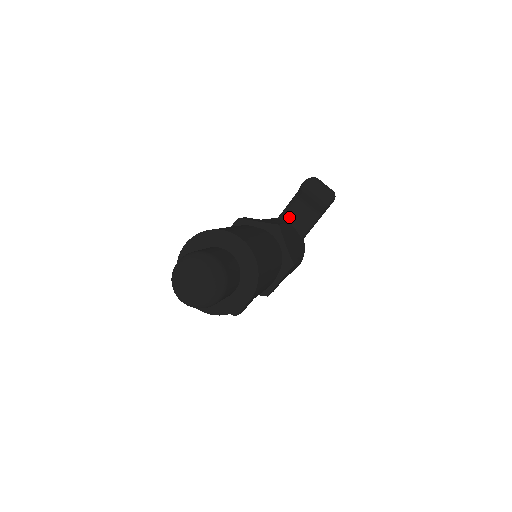
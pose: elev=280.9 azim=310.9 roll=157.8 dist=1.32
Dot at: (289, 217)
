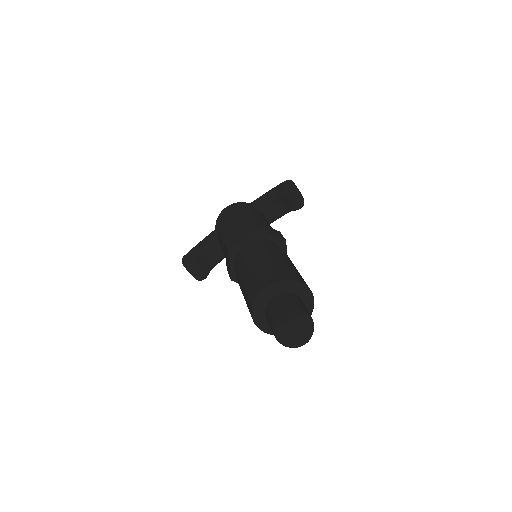
Dot at: (264, 209)
